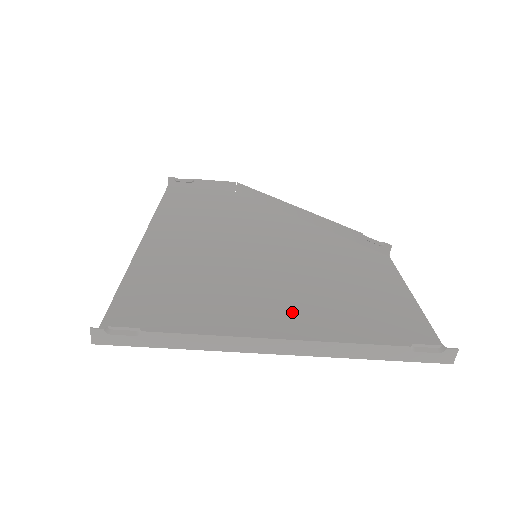
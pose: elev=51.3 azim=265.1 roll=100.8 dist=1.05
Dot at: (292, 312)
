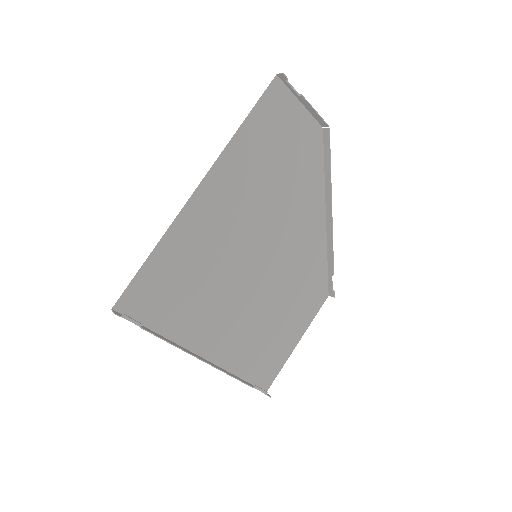
Dot at: (230, 327)
